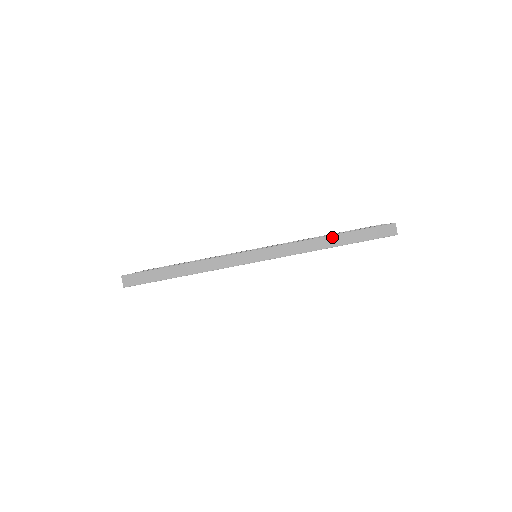
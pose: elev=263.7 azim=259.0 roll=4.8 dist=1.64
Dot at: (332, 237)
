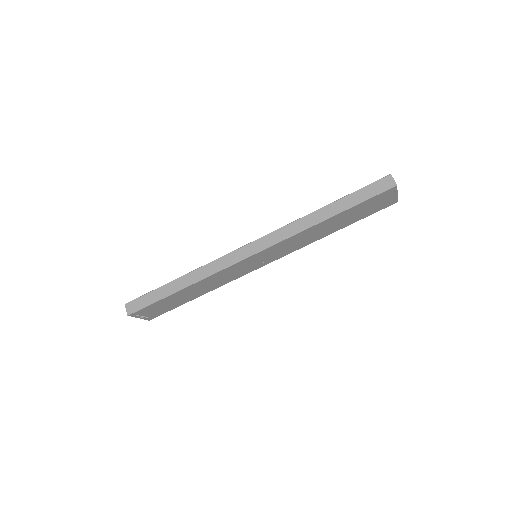
Dot at: (325, 208)
